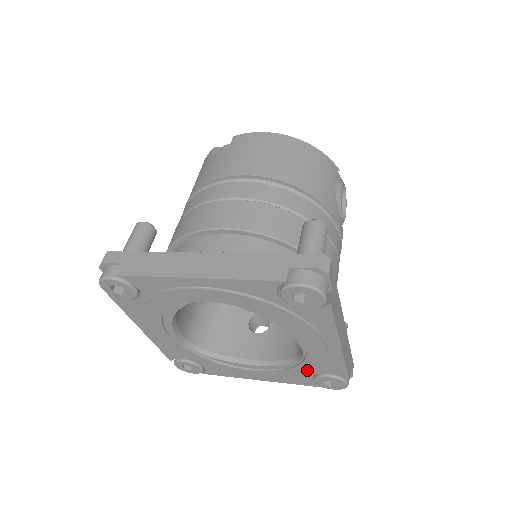
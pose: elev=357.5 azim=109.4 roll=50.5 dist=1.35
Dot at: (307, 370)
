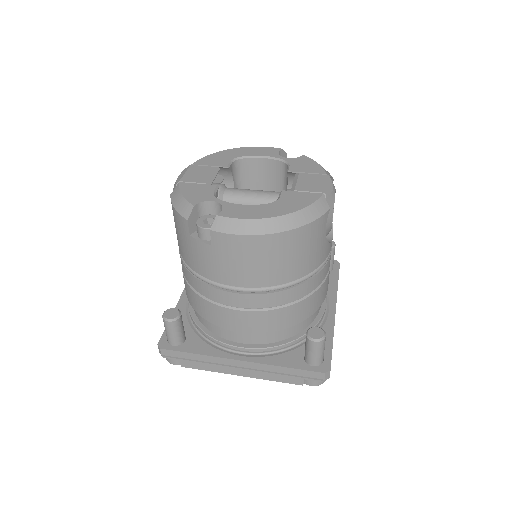
Dot at: occluded
